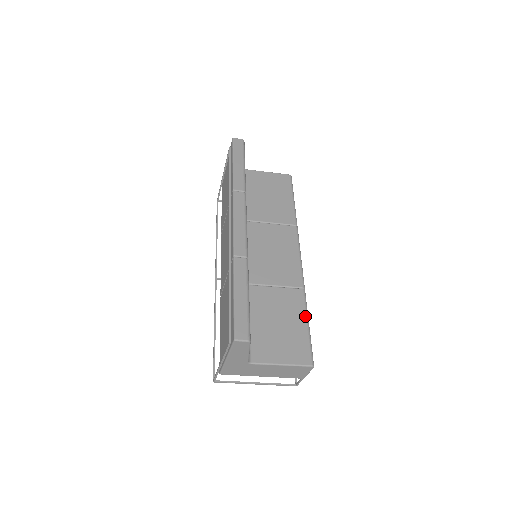
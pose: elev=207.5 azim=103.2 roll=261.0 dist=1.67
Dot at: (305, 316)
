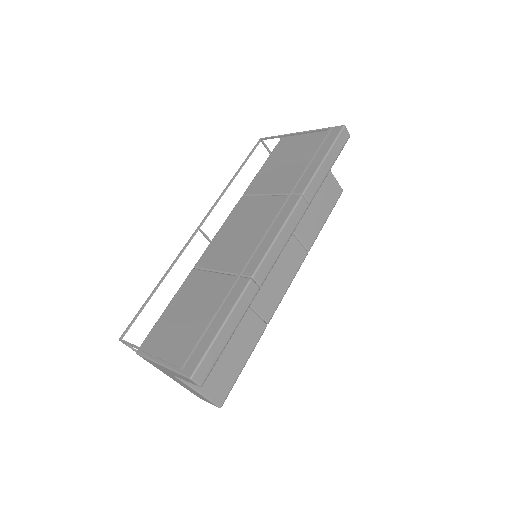
Dot at: (249, 354)
